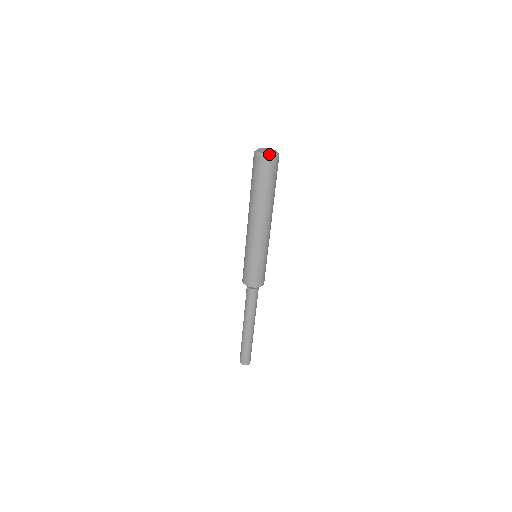
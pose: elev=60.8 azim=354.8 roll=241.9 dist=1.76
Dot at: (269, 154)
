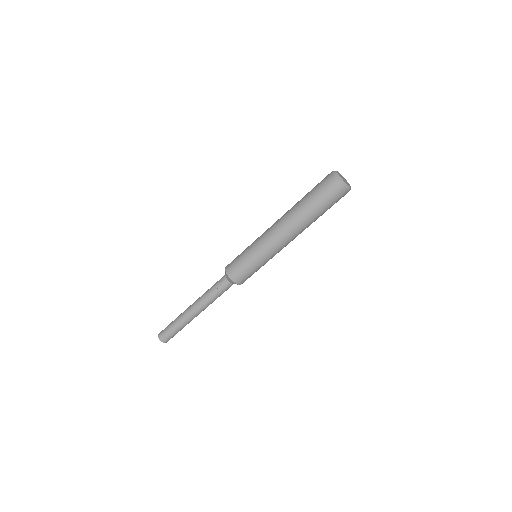
Dot at: (340, 176)
